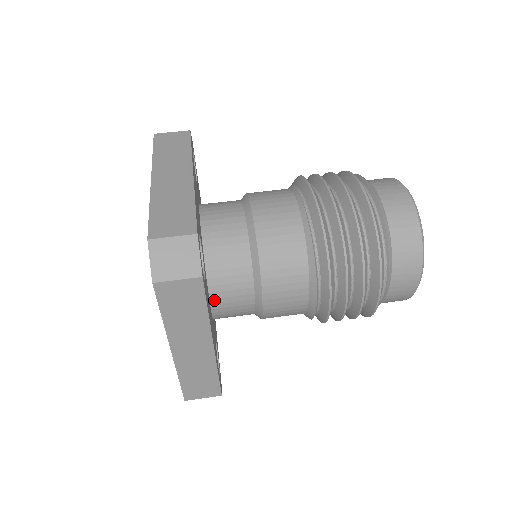
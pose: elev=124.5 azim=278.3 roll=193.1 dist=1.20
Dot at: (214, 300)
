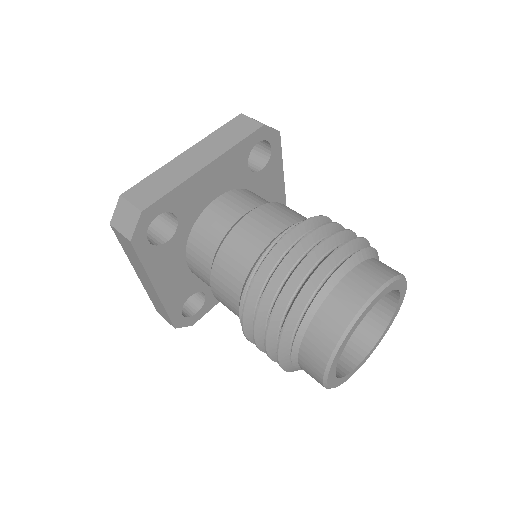
Dot at: (189, 264)
